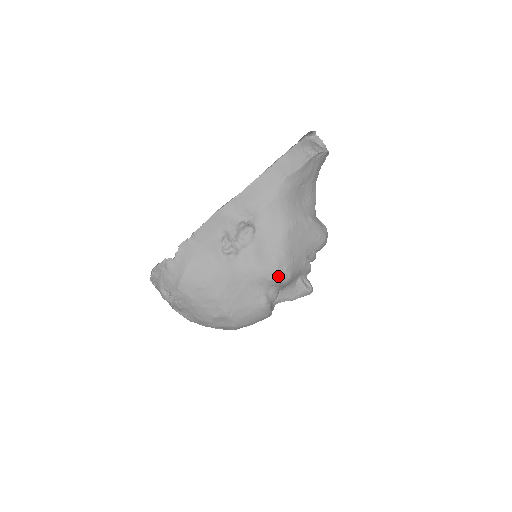
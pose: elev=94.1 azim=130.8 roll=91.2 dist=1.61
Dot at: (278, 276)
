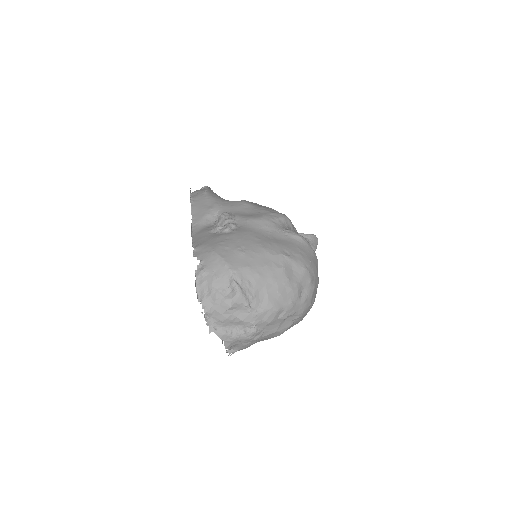
Dot at: (278, 215)
